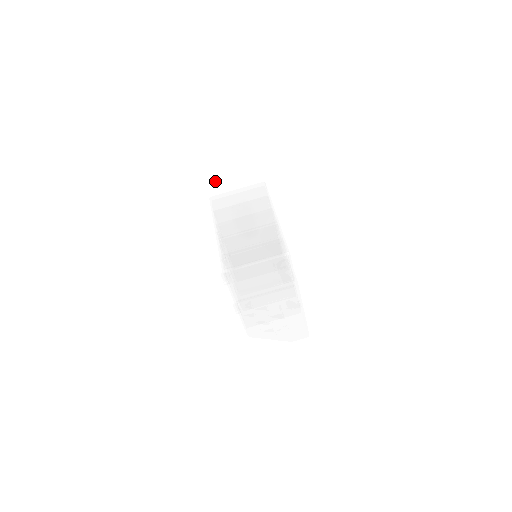
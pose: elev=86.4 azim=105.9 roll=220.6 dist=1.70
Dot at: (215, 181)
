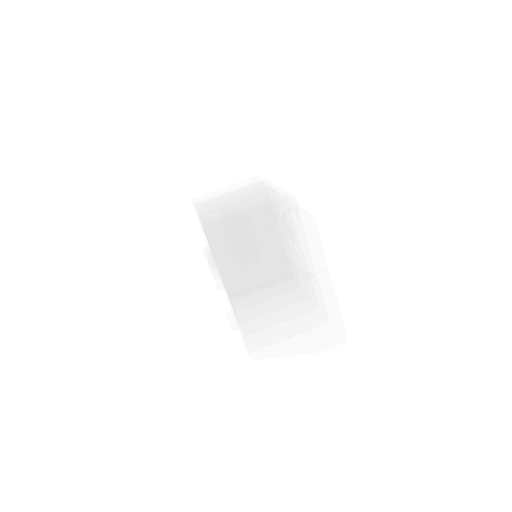
Dot at: (197, 176)
